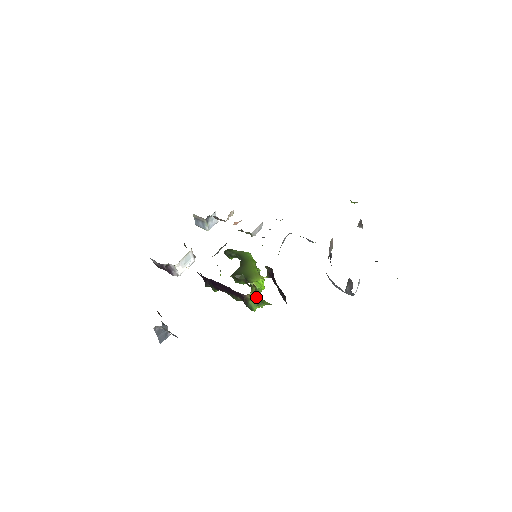
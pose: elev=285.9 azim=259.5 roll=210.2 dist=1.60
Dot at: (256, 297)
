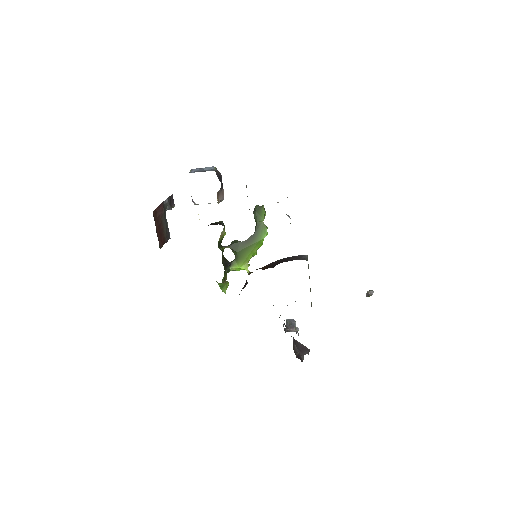
Dot at: (221, 283)
